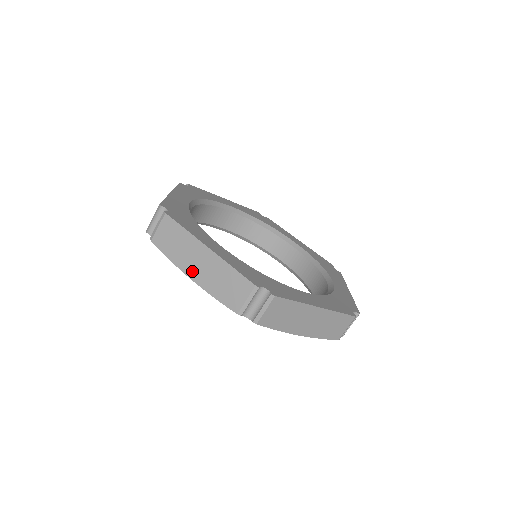
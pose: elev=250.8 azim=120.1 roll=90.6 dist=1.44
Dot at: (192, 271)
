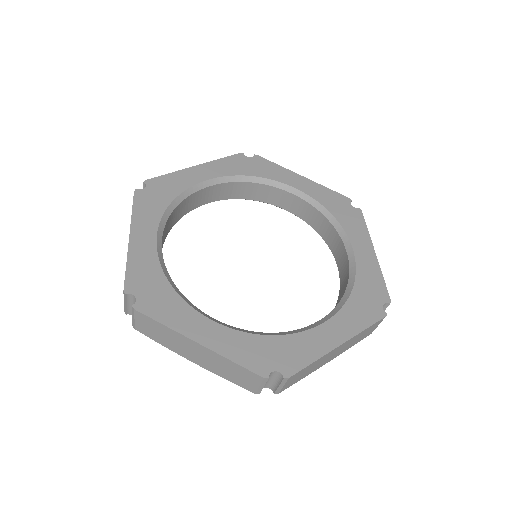
Dot at: (192, 358)
